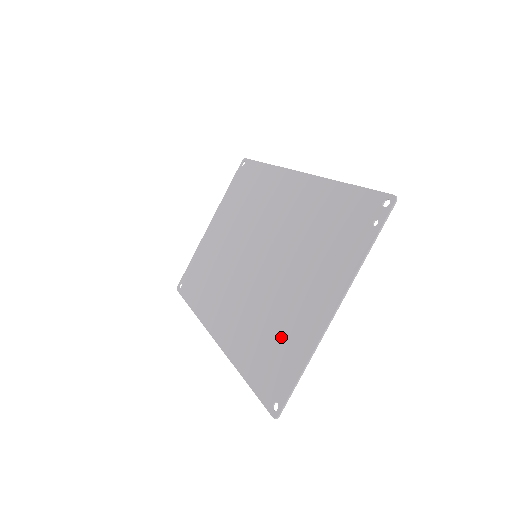
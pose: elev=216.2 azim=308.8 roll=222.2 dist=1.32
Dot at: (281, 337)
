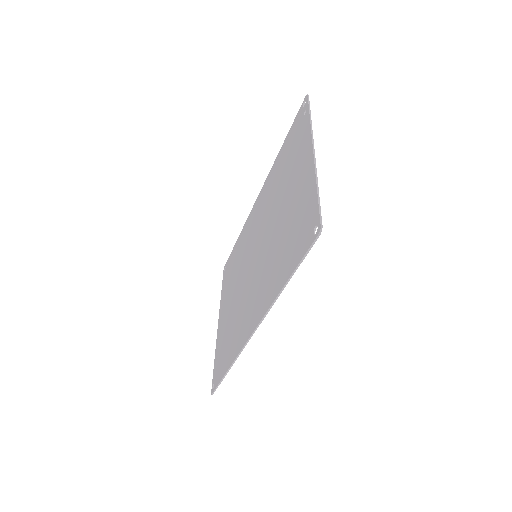
Dot at: (294, 220)
